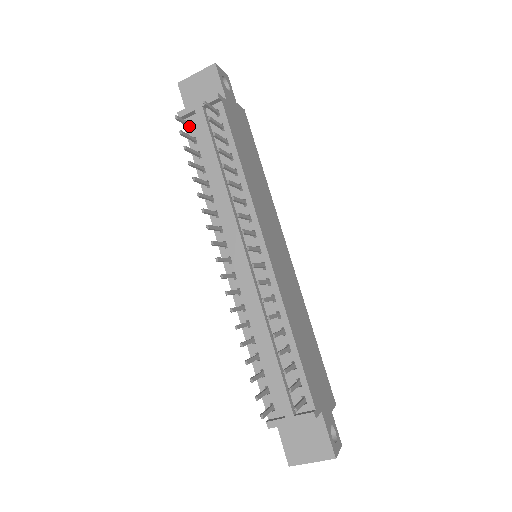
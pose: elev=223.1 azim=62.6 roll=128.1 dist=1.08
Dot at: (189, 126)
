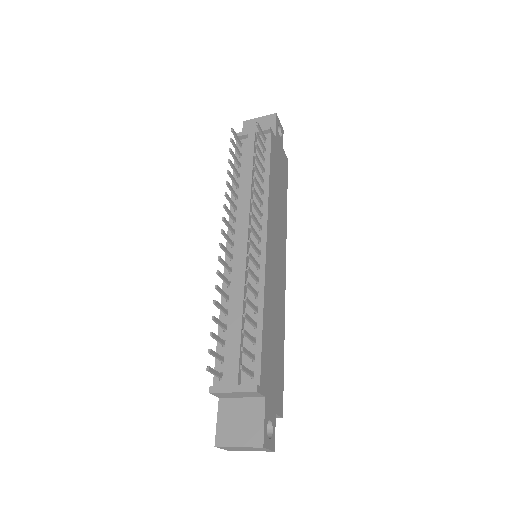
Dot at: (240, 144)
